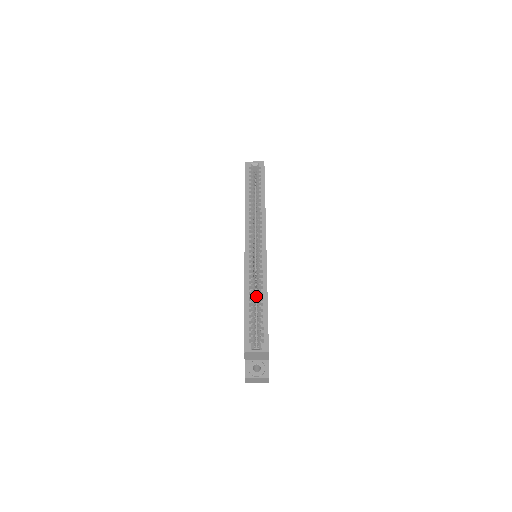
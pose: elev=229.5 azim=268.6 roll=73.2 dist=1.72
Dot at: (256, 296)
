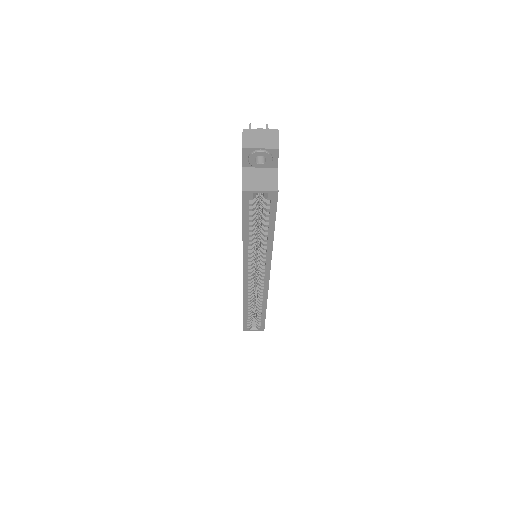
Dot at: (255, 280)
